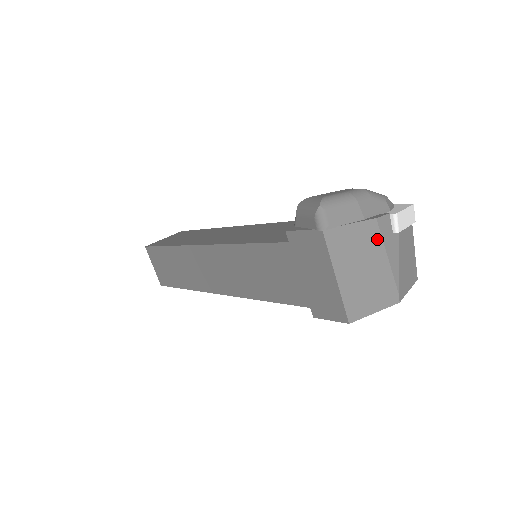
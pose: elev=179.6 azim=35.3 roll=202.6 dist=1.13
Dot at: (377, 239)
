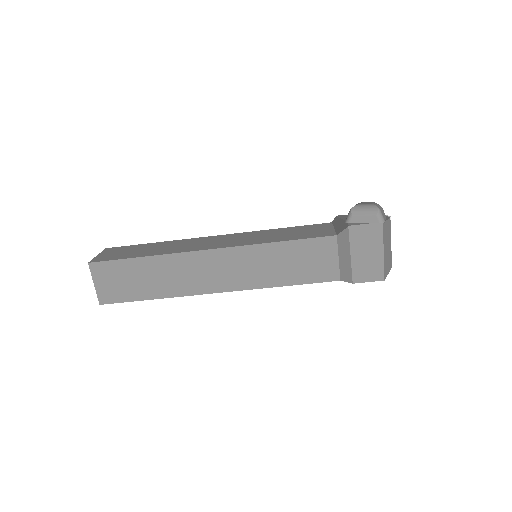
Dot at: (390, 230)
